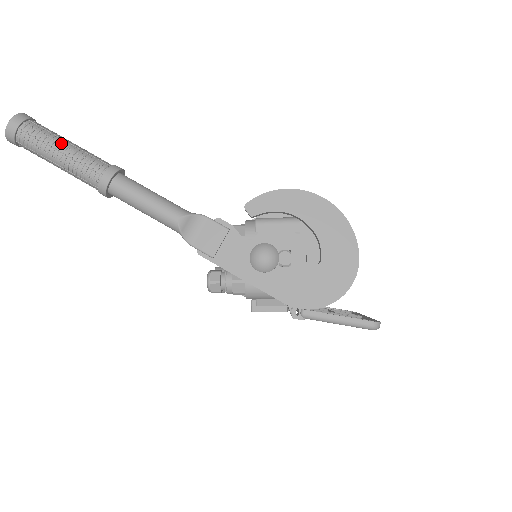
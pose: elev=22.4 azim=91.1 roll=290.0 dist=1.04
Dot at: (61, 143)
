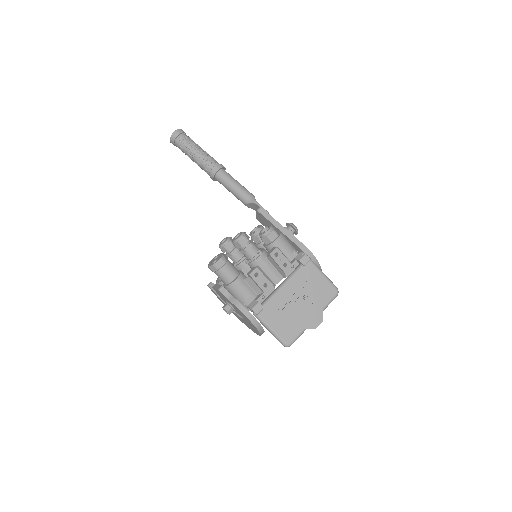
Dot at: occluded
